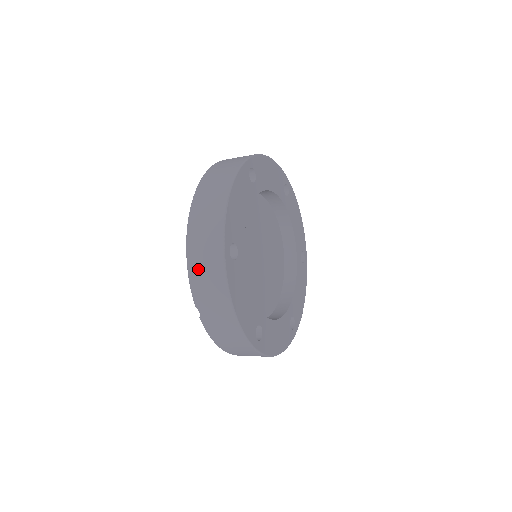
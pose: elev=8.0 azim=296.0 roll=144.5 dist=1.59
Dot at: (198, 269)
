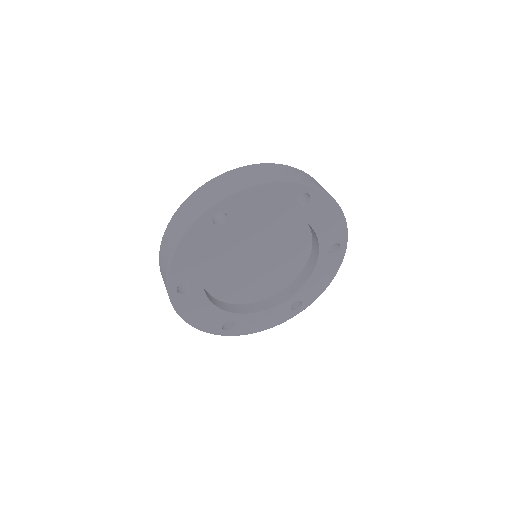
Dot at: occluded
